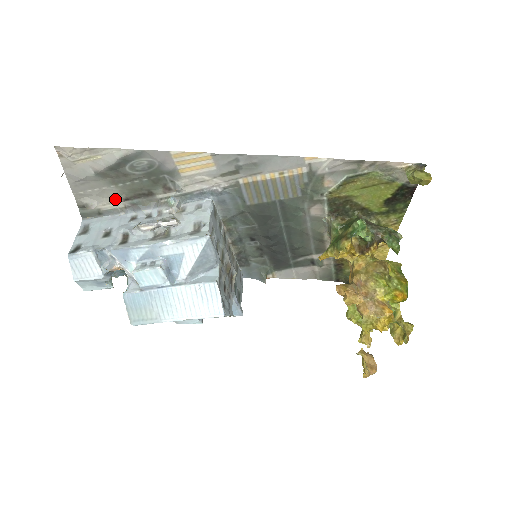
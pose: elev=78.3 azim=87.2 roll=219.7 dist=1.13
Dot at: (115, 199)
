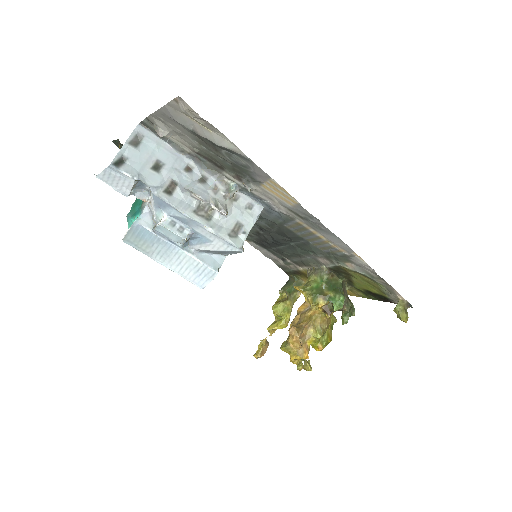
Dot at: (187, 144)
